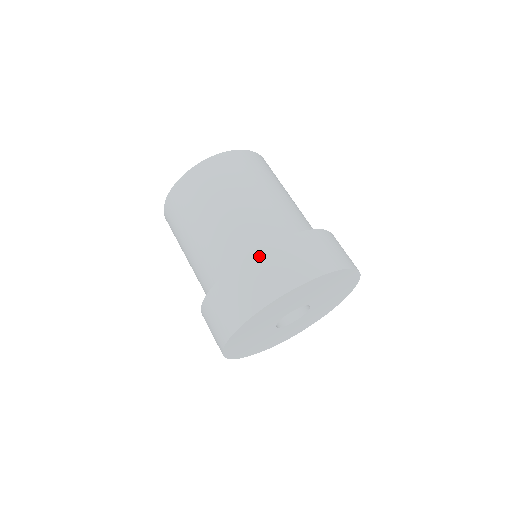
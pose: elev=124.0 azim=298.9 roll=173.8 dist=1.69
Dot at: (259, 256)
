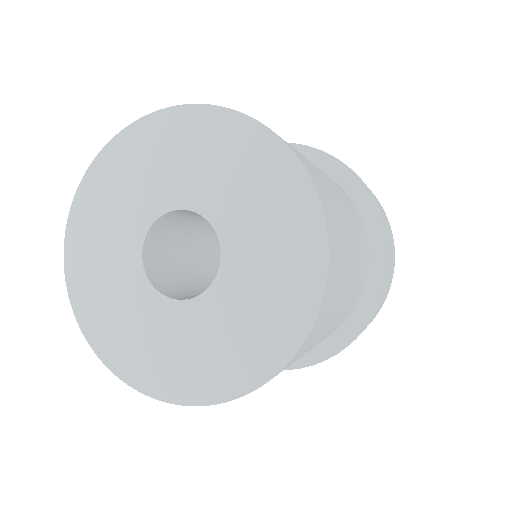
Dot at: occluded
